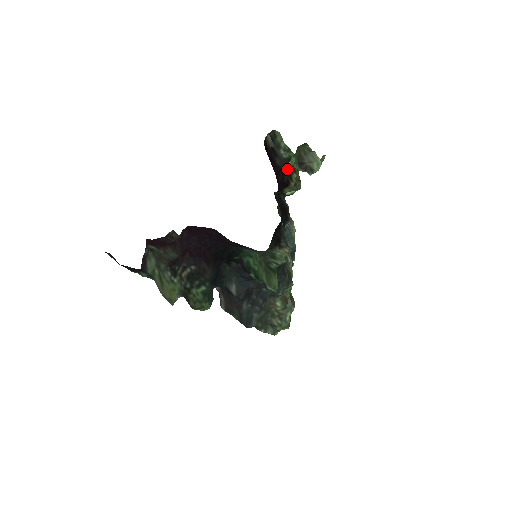
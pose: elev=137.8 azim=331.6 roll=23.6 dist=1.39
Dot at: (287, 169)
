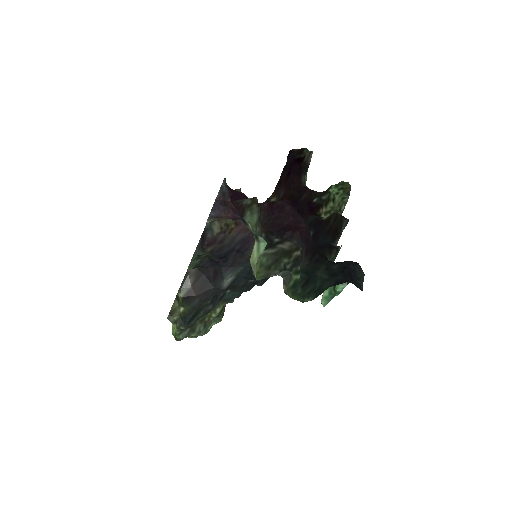
Dot at: (317, 192)
